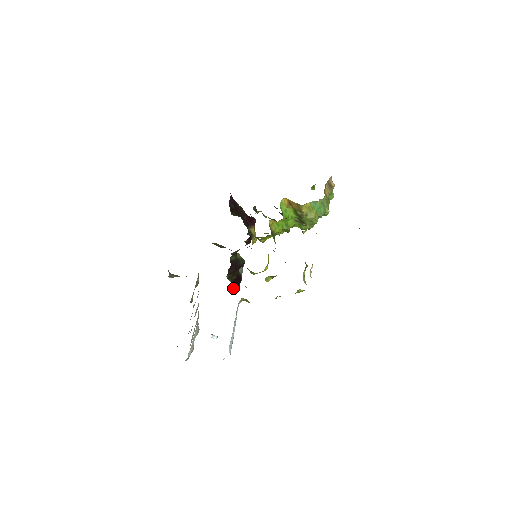
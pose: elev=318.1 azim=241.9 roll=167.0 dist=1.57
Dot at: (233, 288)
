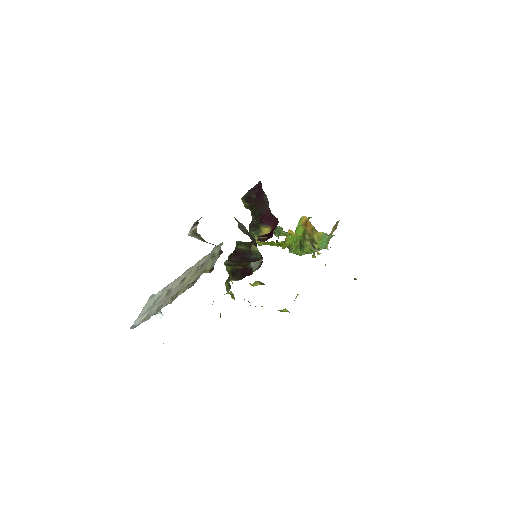
Dot at: (231, 277)
